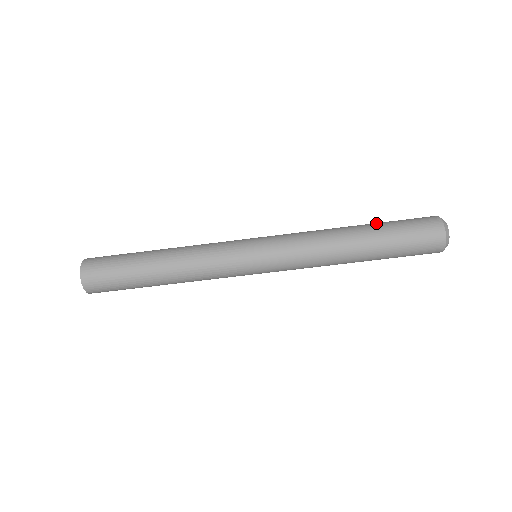
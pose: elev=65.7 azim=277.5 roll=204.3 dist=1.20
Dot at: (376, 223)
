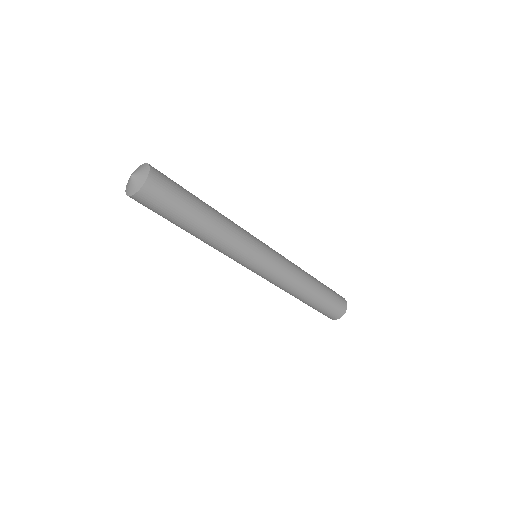
Dot at: occluded
